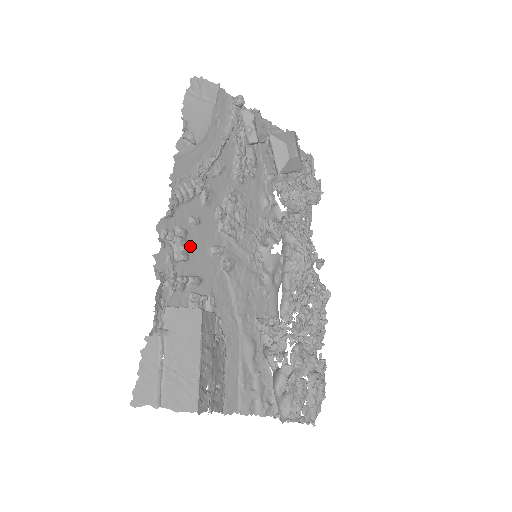
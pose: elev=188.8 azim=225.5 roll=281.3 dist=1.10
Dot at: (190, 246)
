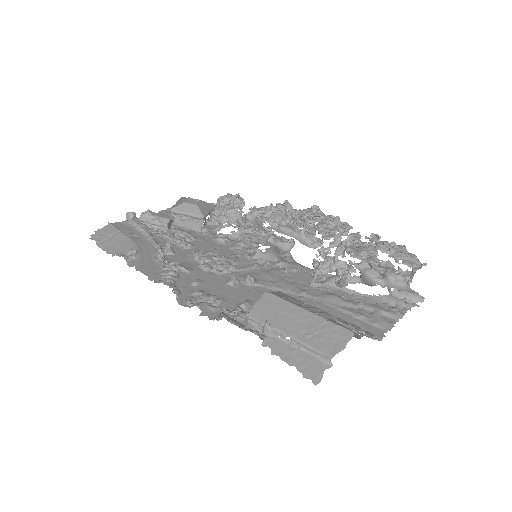
Dot at: occluded
